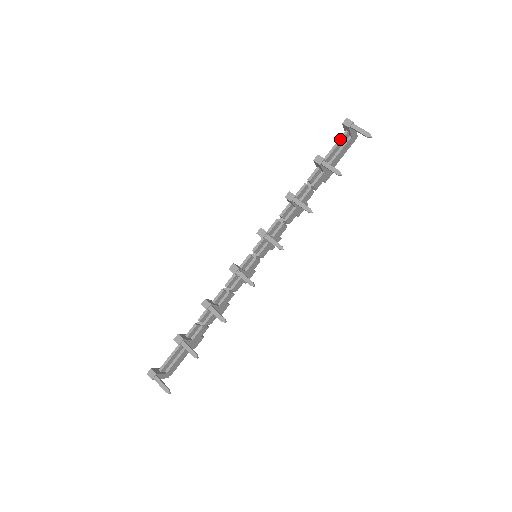
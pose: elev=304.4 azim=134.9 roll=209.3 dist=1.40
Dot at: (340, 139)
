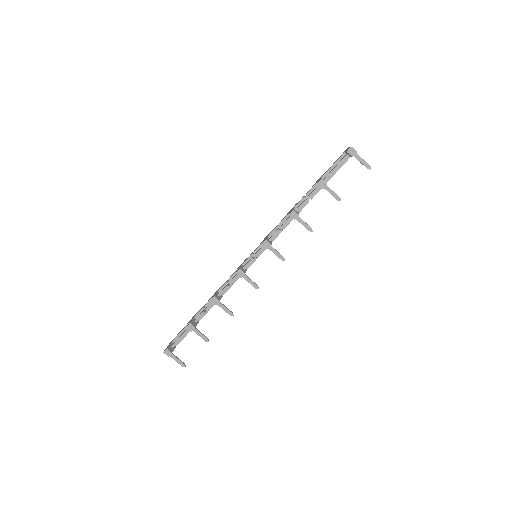
Dot at: (341, 162)
